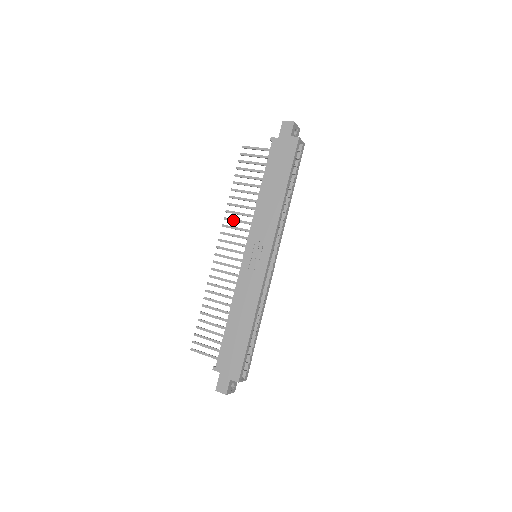
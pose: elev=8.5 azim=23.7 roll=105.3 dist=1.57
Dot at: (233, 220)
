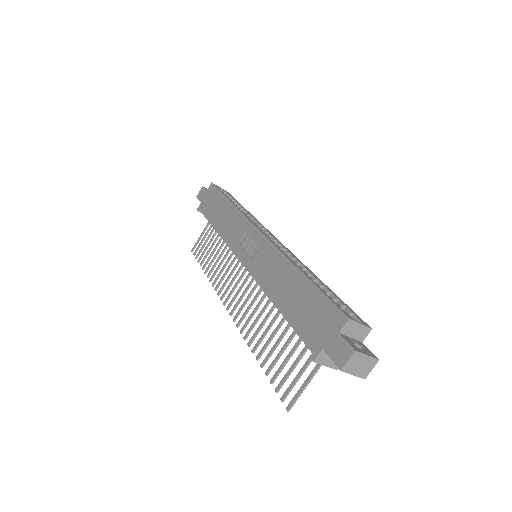
Dot at: (221, 279)
